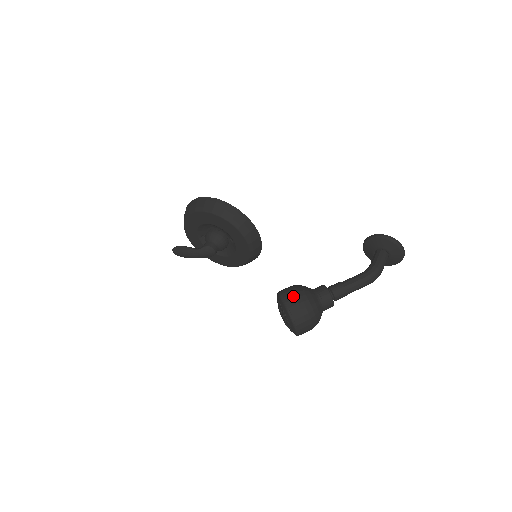
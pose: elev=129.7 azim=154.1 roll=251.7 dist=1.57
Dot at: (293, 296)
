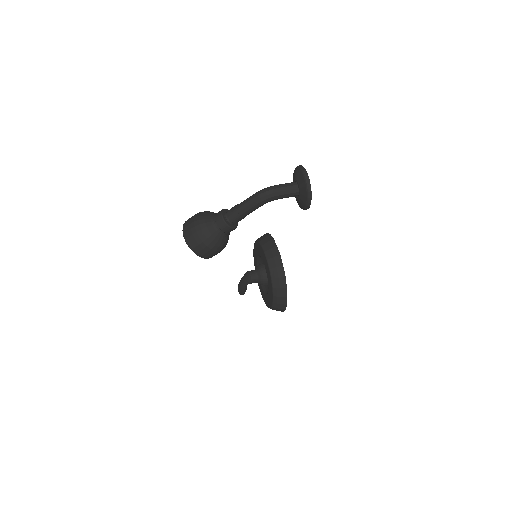
Dot at: occluded
